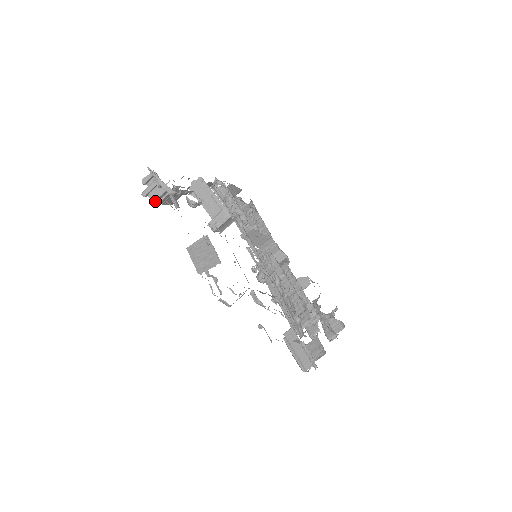
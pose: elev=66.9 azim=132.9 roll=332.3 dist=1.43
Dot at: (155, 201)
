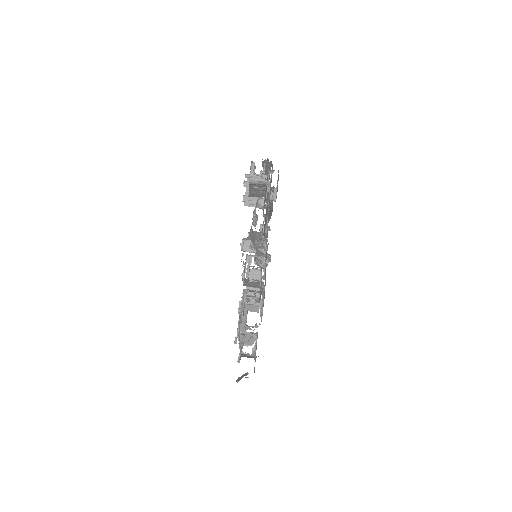
Dot at: (249, 178)
